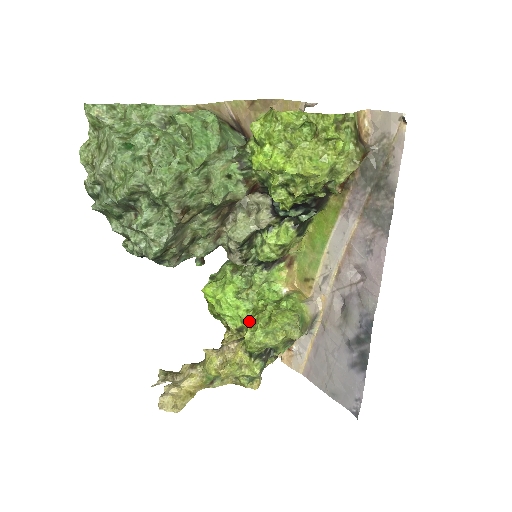
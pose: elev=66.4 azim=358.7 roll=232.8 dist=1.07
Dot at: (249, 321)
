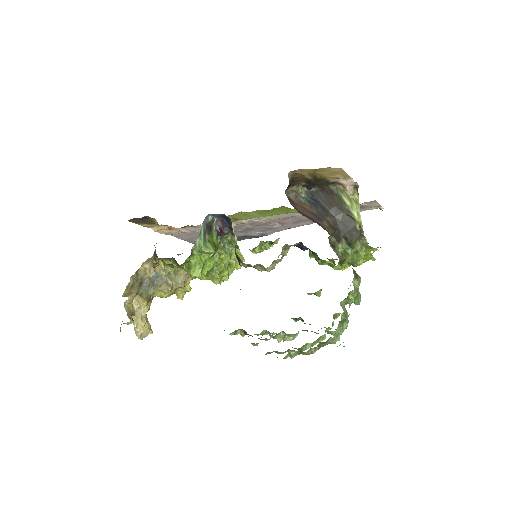
Dot at: occluded
